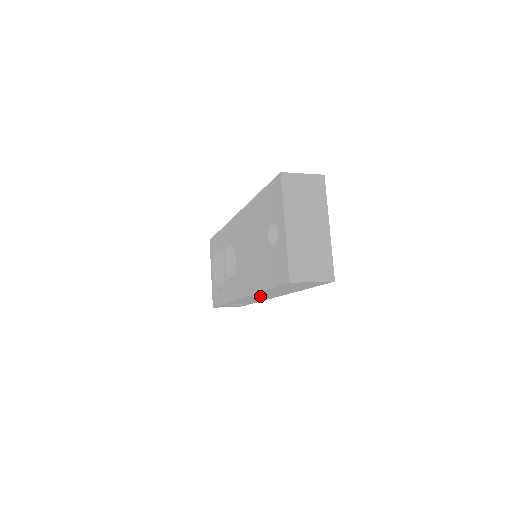
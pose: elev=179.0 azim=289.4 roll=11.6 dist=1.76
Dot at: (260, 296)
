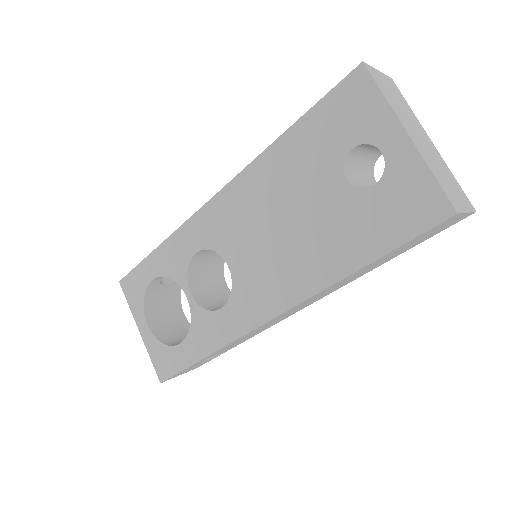
Dot at: (300, 306)
